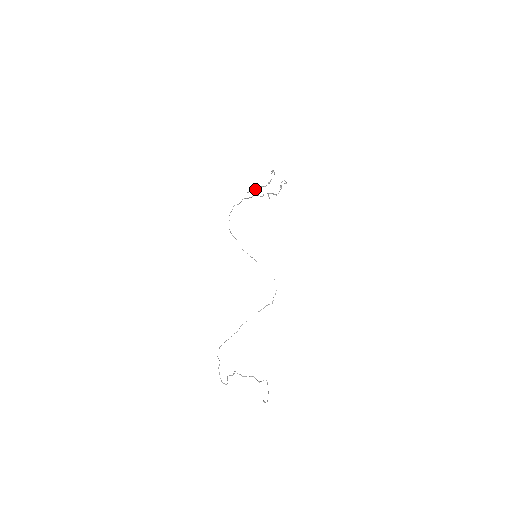
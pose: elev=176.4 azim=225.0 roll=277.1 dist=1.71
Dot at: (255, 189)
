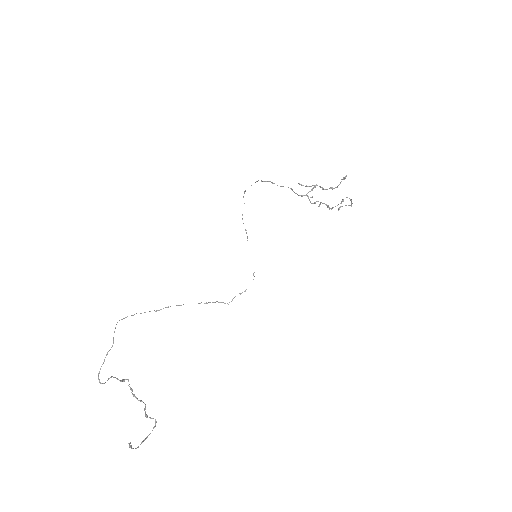
Dot at: (310, 186)
